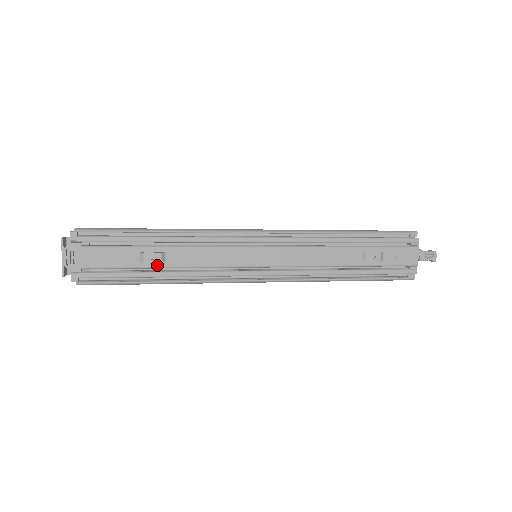
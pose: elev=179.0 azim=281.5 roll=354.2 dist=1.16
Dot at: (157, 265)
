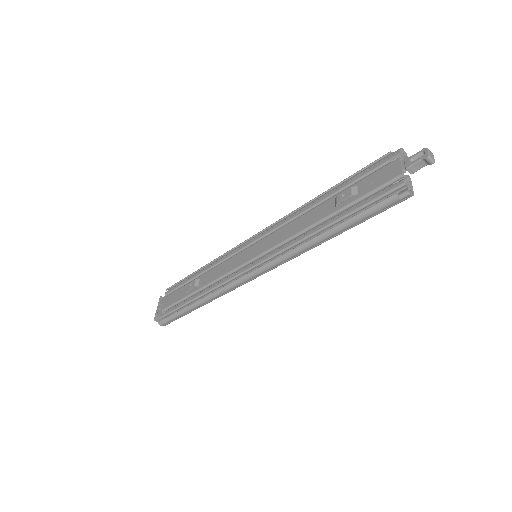
Dot at: (194, 291)
